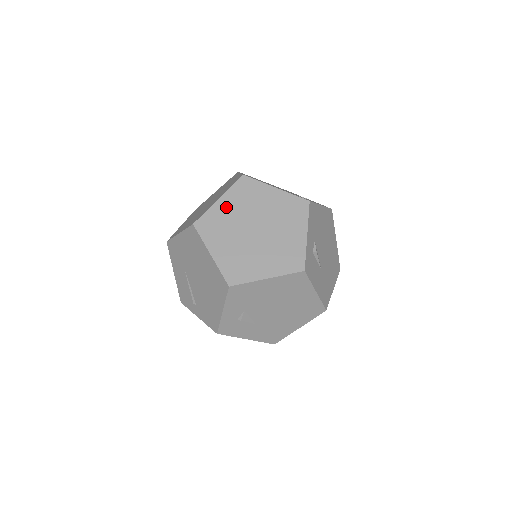
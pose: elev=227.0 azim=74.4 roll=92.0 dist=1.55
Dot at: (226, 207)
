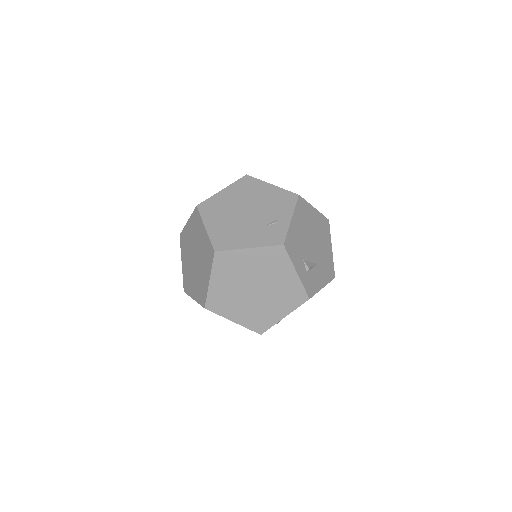
Dot at: (220, 284)
